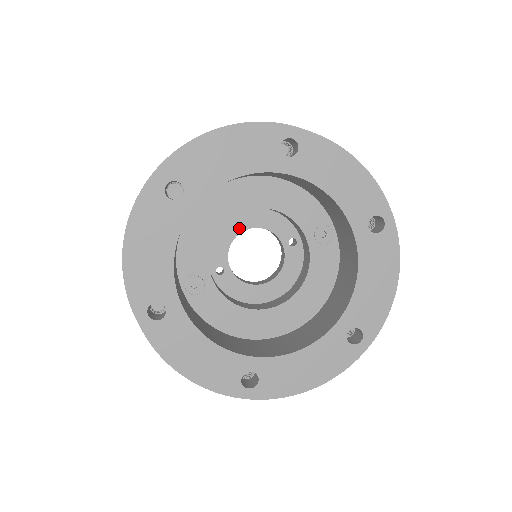
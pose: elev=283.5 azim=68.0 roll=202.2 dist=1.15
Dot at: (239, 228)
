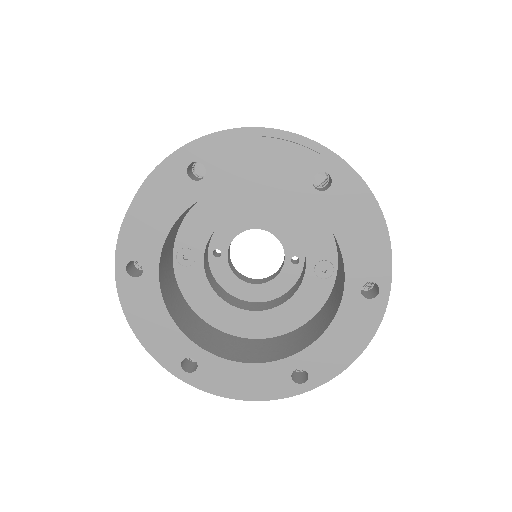
Dot at: (252, 224)
